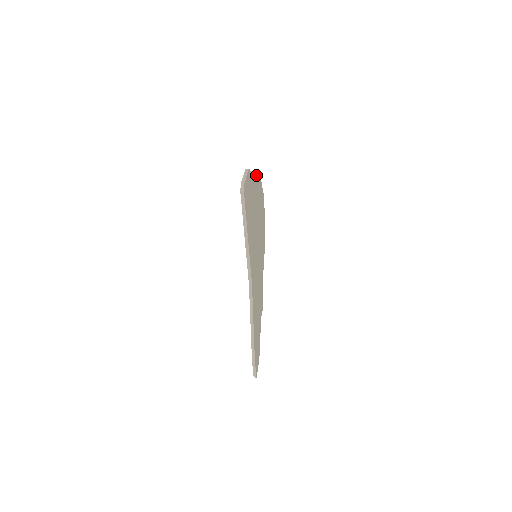
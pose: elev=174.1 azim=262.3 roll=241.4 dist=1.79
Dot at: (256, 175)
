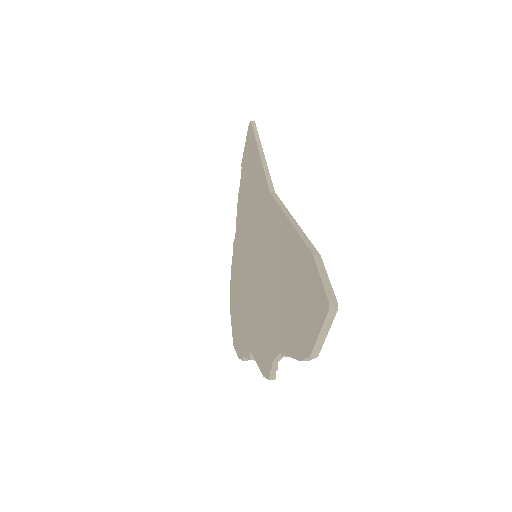
Dot at: occluded
